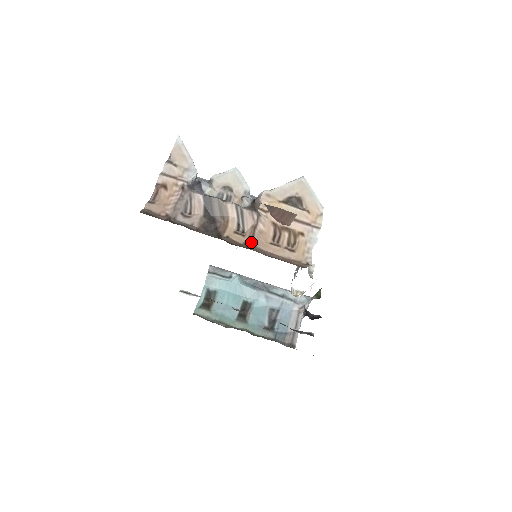
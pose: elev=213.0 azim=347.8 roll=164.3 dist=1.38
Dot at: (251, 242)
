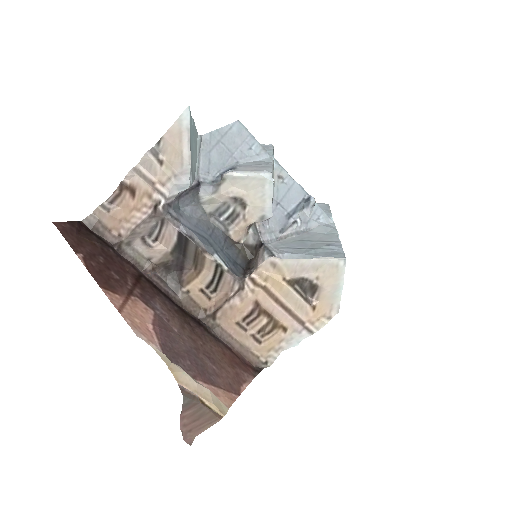
Dot at: (212, 314)
